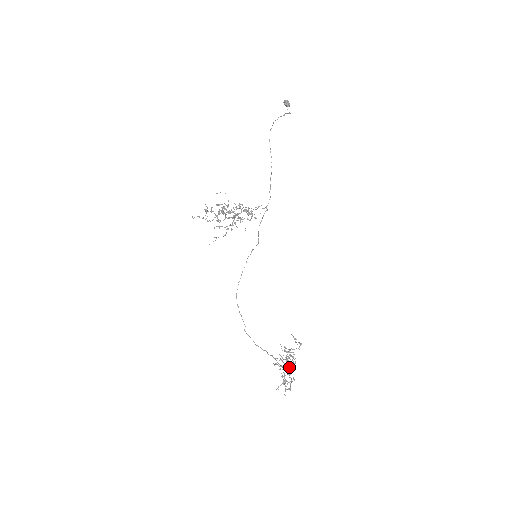
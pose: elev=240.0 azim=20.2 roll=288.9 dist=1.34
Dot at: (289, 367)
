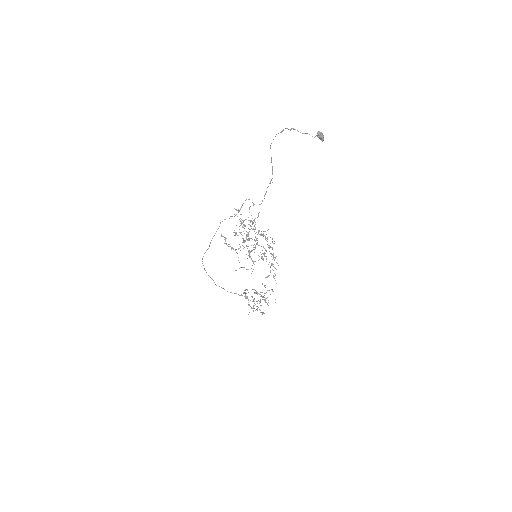
Dot at: (260, 302)
